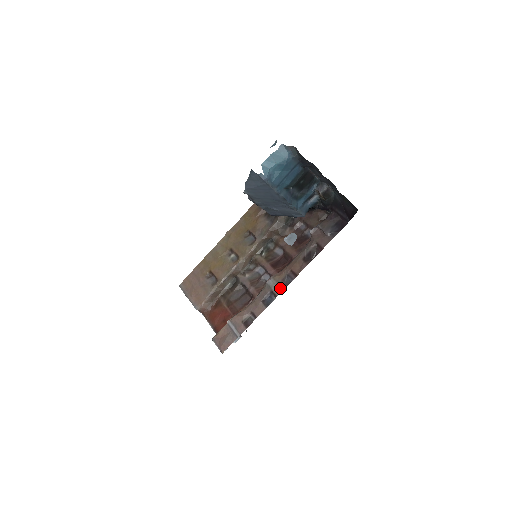
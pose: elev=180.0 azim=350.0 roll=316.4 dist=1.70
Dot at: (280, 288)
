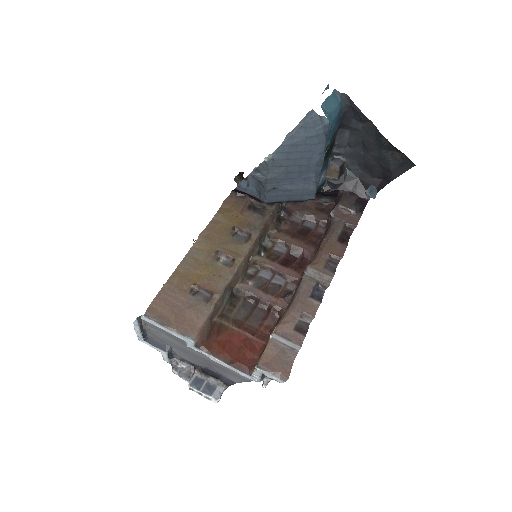
Dot at: (327, 276)
